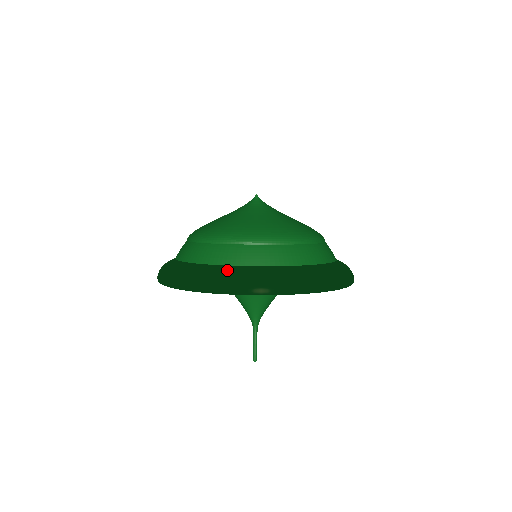
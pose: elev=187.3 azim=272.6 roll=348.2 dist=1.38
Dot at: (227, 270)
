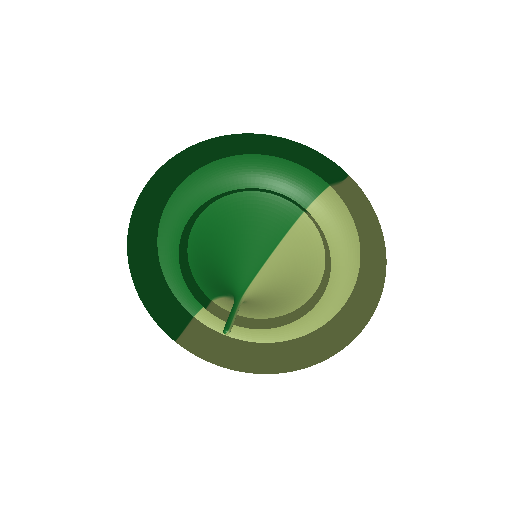
Dot at: occluded
